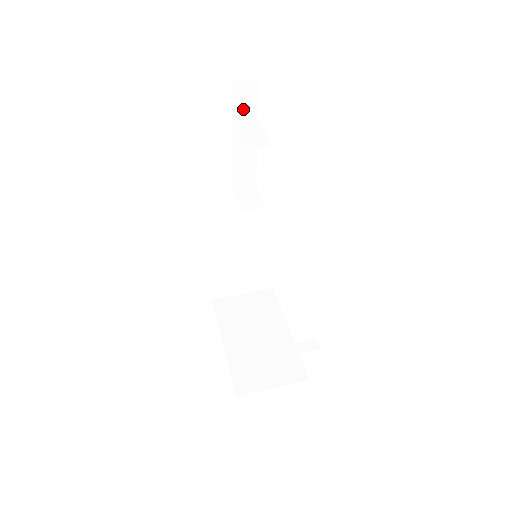
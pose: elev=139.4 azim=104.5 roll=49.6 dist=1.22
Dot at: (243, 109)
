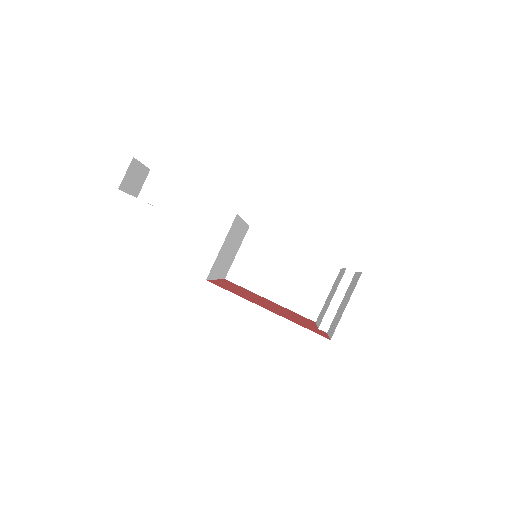
Dot at: (137, 183)
